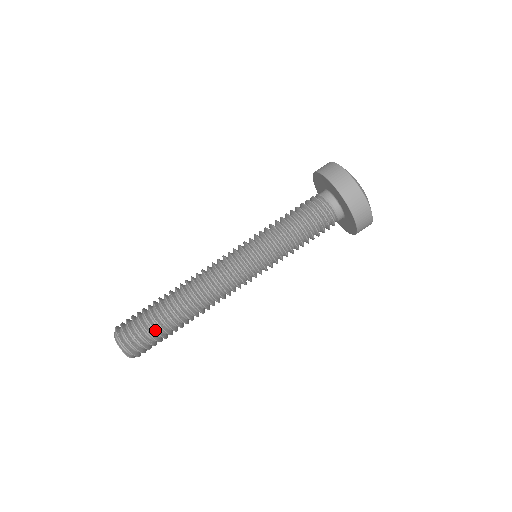
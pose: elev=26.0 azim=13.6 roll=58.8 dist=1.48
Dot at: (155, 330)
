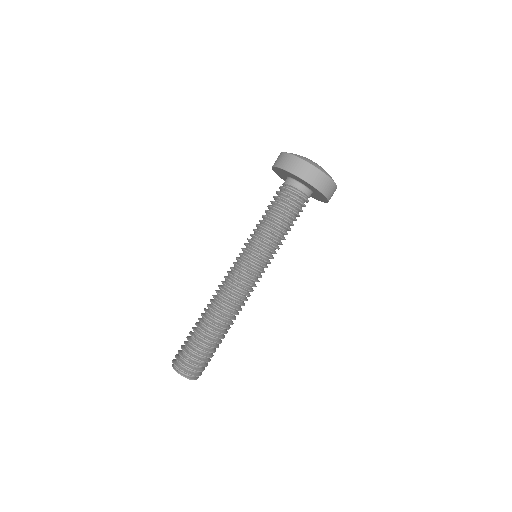
Dot at: (191, 342)
